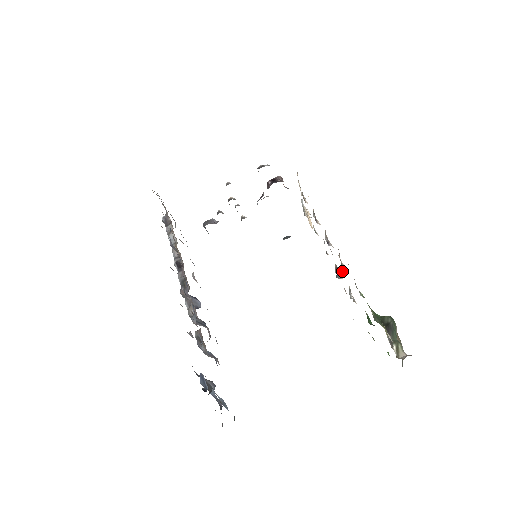
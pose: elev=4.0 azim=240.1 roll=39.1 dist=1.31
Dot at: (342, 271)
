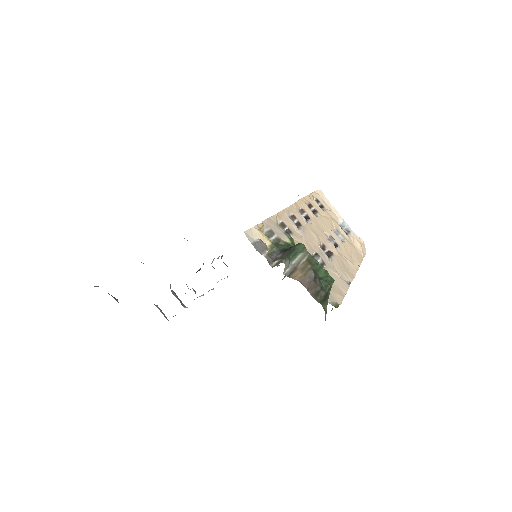
Dot at: (319, 246)
